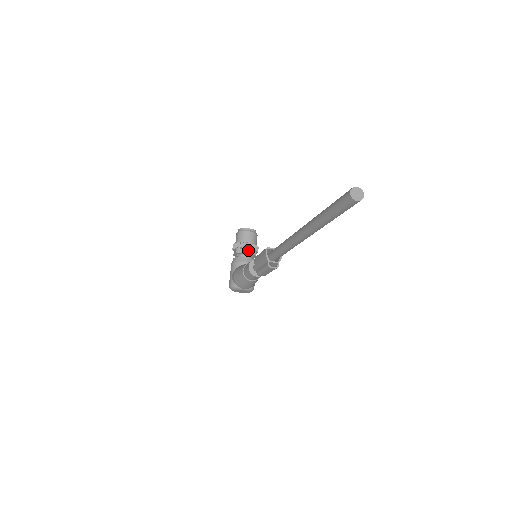
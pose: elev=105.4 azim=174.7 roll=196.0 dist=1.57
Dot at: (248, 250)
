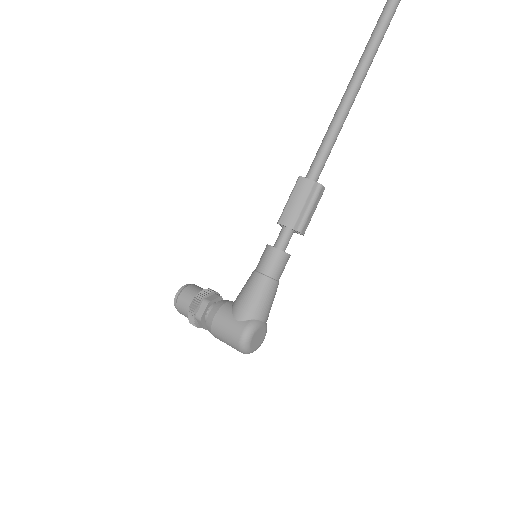
Dot at: (217, 294)
